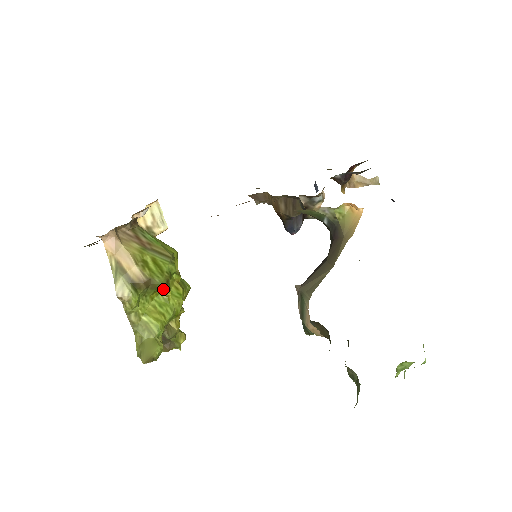
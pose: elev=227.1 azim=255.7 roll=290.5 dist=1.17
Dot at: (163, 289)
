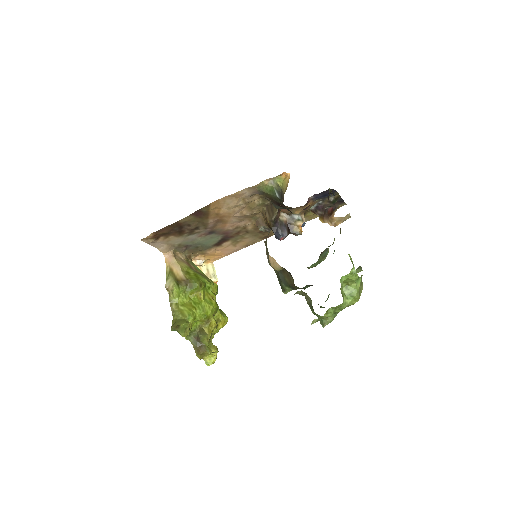
Dot at: (198, 292)
